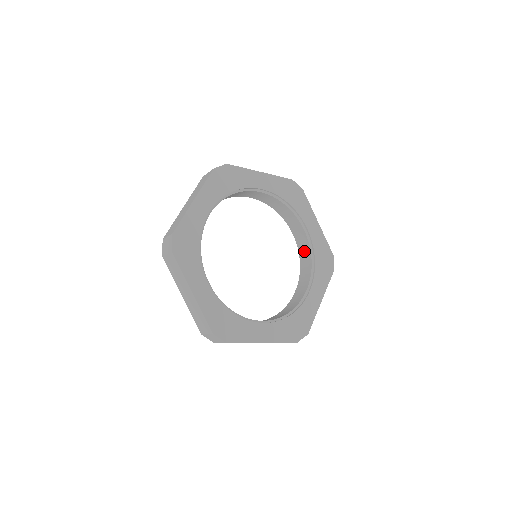
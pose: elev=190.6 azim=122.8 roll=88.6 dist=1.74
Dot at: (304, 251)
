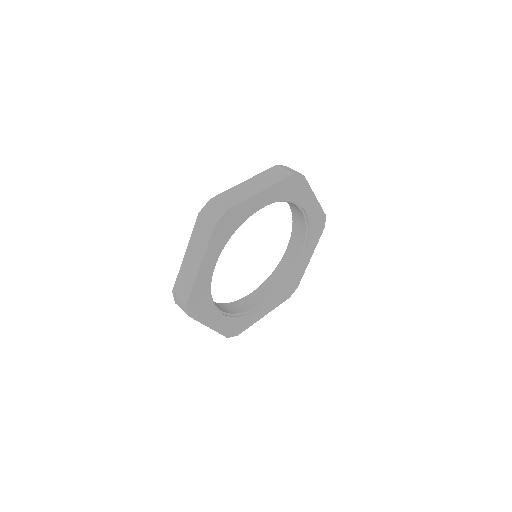
Dot at: (298, 219)
